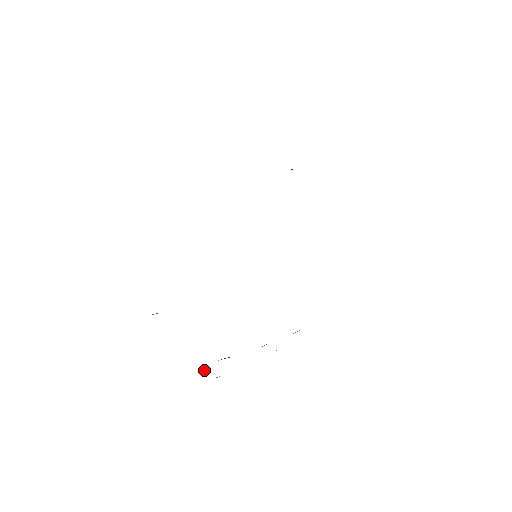
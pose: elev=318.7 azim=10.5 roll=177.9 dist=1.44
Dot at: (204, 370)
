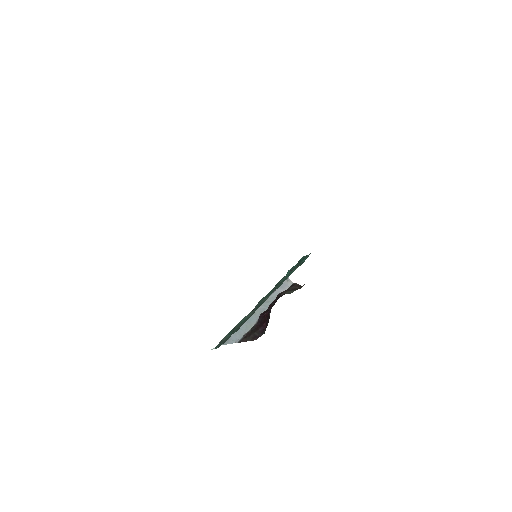
Dot at: occluded
